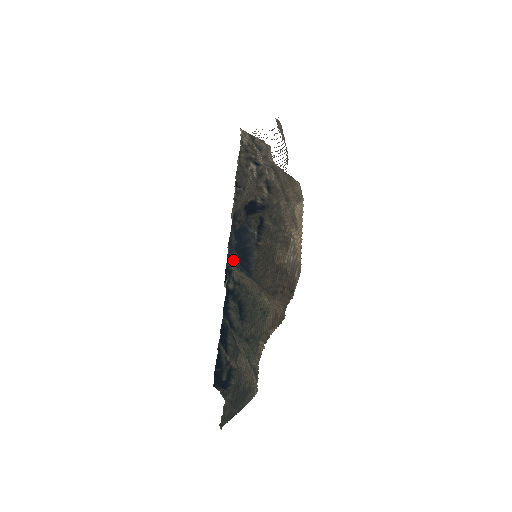
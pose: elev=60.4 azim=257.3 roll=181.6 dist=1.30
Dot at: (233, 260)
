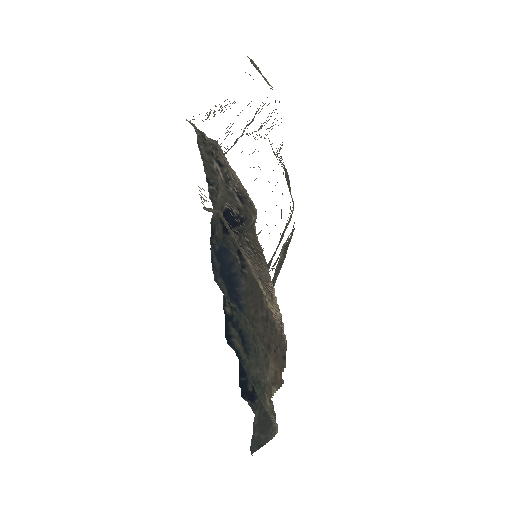
Dot at: (221, 287)
